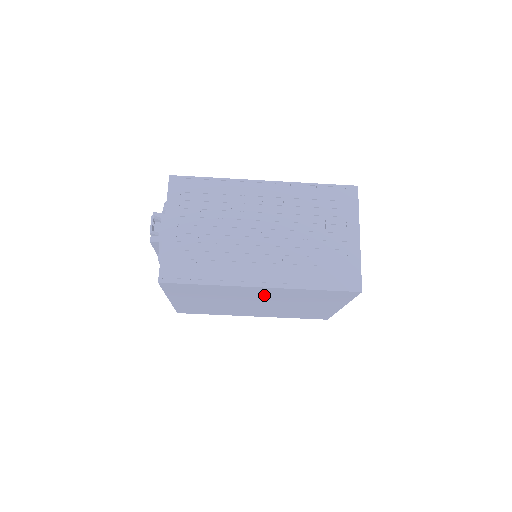
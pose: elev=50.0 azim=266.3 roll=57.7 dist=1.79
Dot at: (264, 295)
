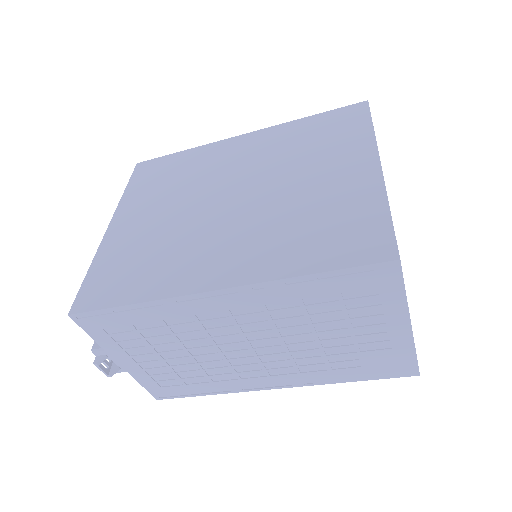
Dot at: occluded
